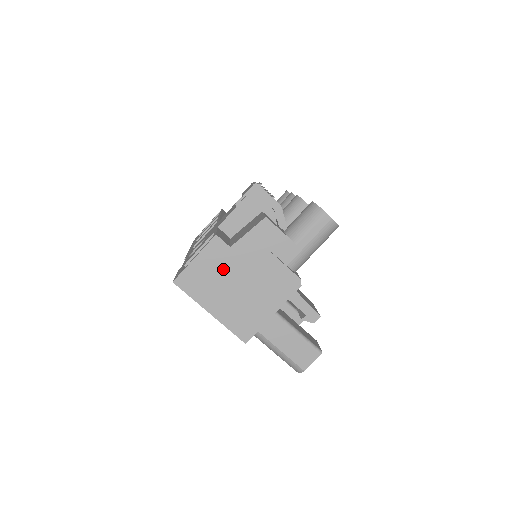
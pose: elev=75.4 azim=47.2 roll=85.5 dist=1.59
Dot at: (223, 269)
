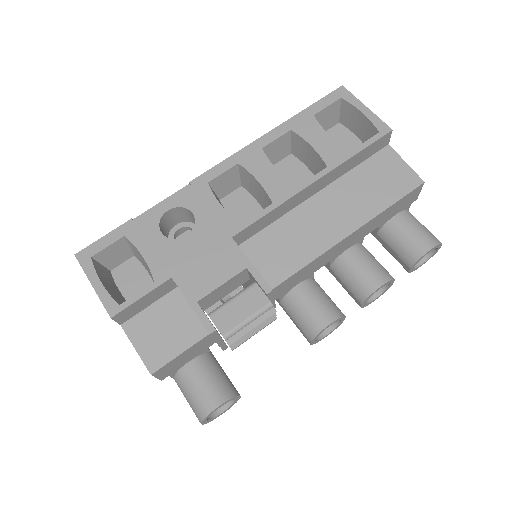
Dot at: occluded
